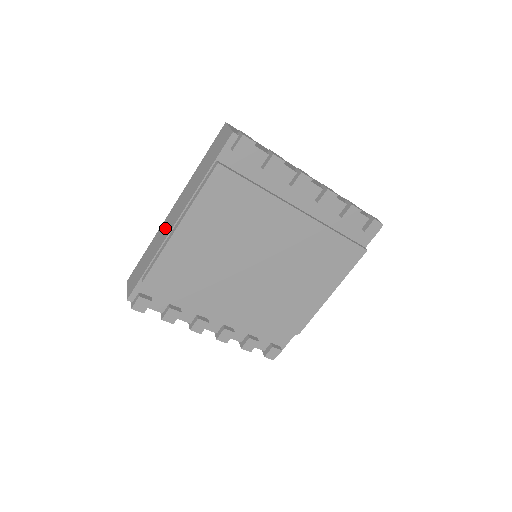
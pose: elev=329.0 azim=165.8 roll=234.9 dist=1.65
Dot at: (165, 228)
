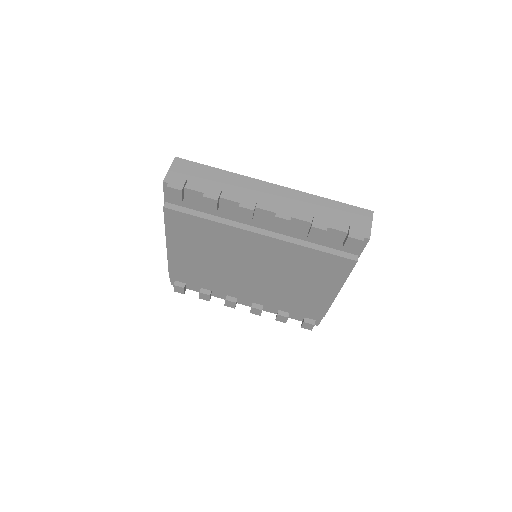
Dot at: occluded
